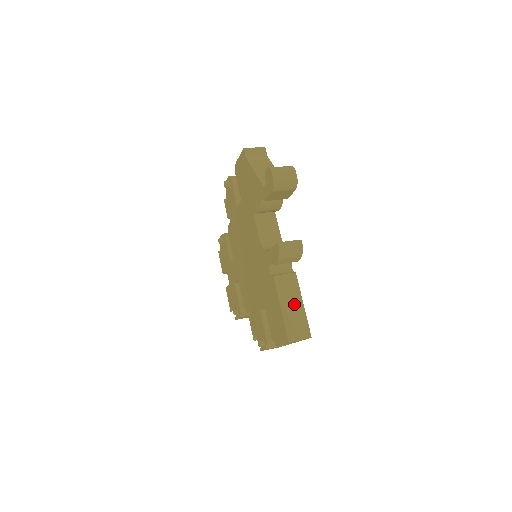
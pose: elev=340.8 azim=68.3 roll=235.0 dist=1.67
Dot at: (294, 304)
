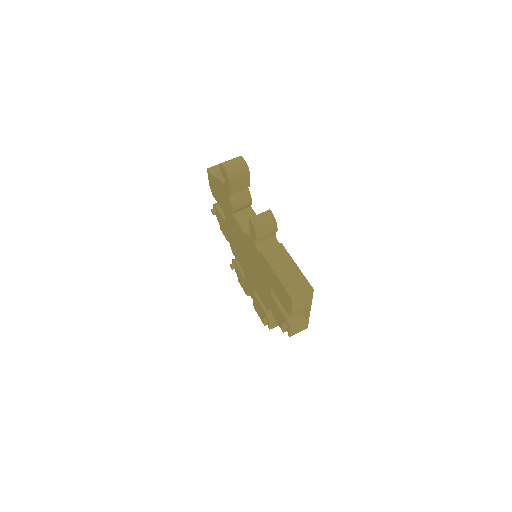
Dot at: (288, 268)
